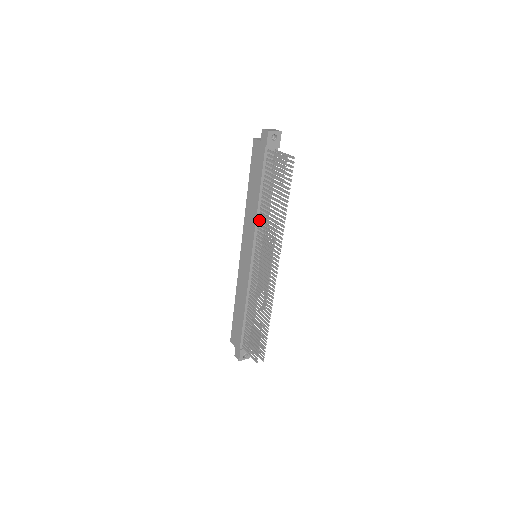
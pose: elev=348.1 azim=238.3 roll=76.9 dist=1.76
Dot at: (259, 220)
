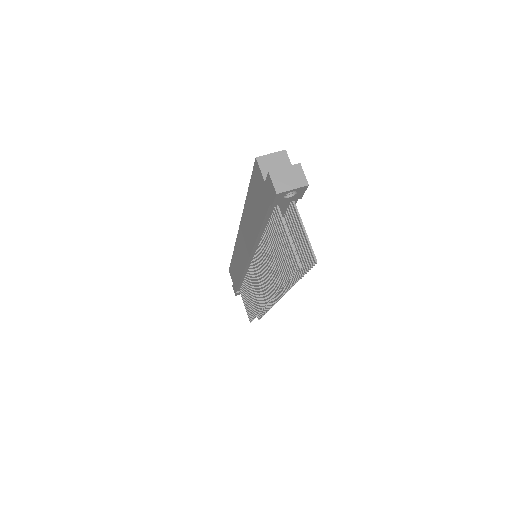
Dot at: (258, 248)
